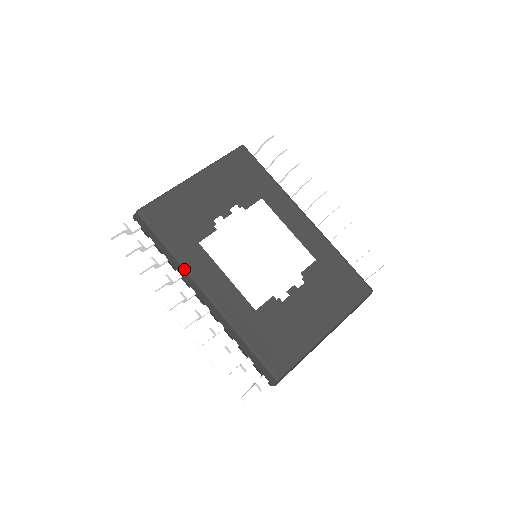
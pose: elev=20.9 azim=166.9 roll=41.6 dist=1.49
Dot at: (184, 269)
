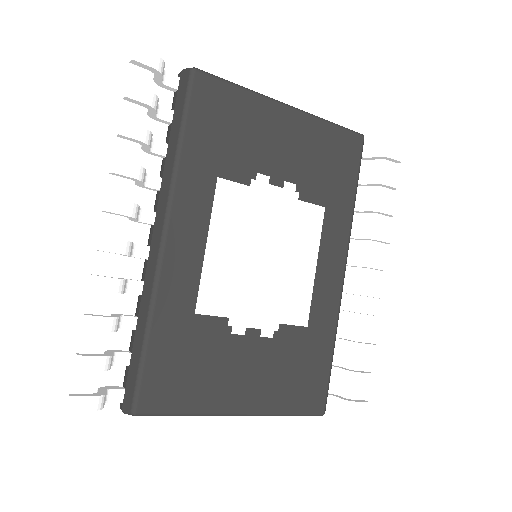
Dot at: (171, 186)
